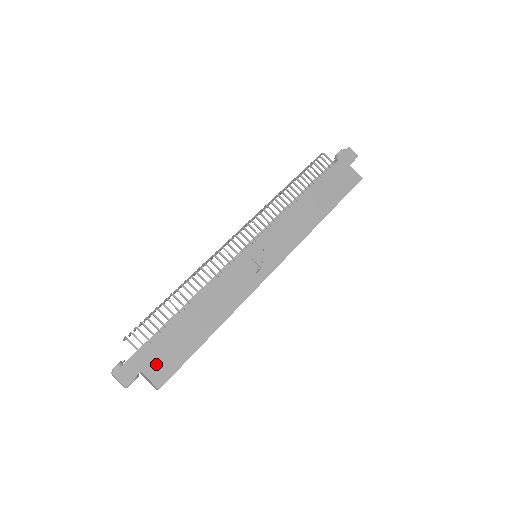
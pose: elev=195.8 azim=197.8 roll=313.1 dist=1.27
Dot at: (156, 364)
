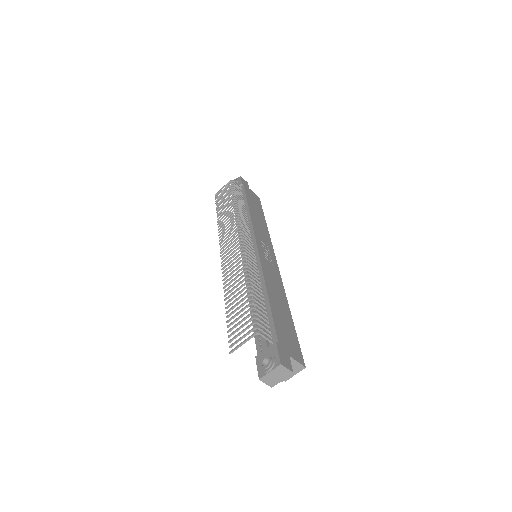
Dot at: (290, 347)
